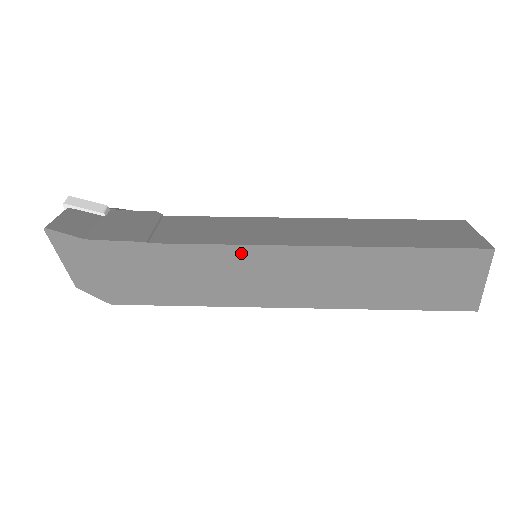
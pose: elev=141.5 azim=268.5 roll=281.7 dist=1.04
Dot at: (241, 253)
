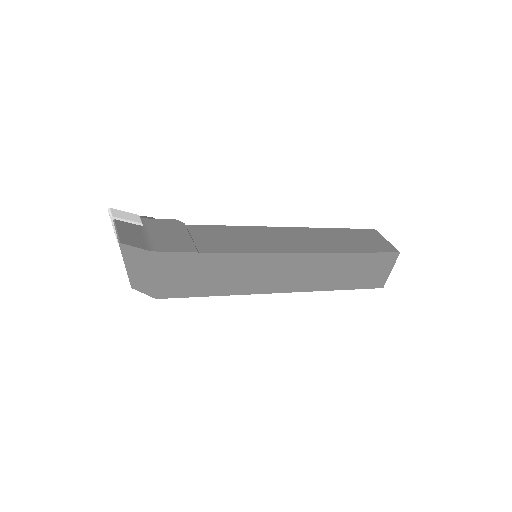
Dot at: (261, 258)
